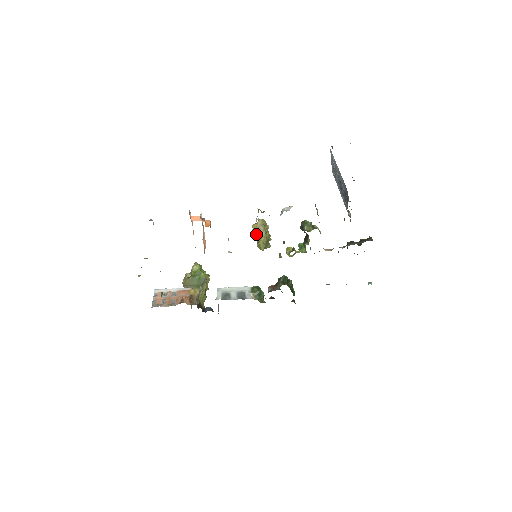
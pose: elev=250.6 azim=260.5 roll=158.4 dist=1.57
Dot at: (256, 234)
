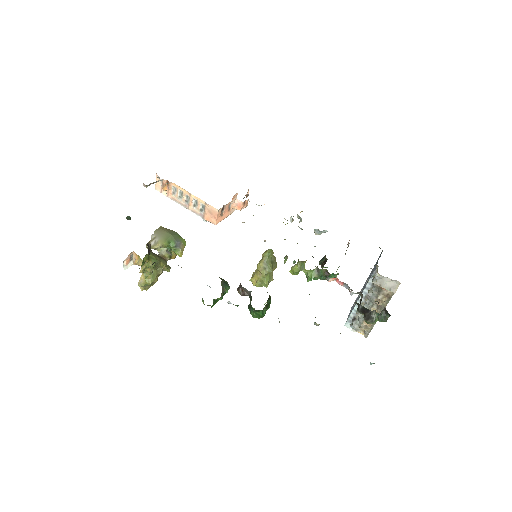
Dot at: occluded
